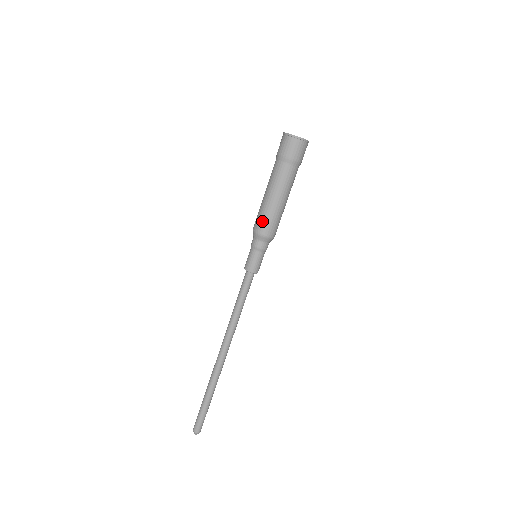
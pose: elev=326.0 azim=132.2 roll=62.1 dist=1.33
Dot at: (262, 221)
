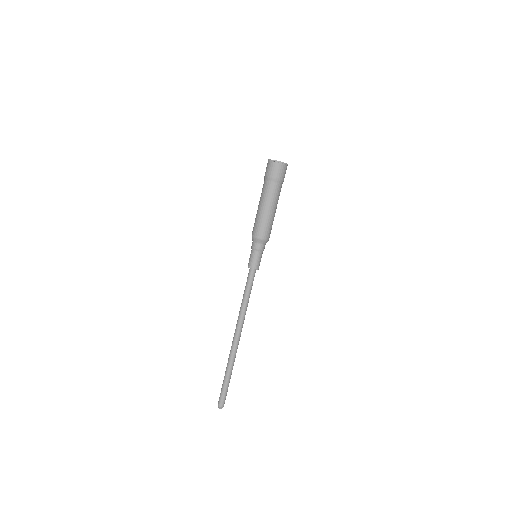
Dot at: (254, 226)
